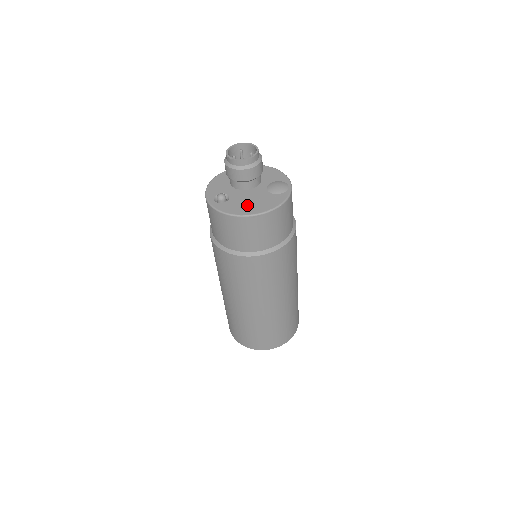
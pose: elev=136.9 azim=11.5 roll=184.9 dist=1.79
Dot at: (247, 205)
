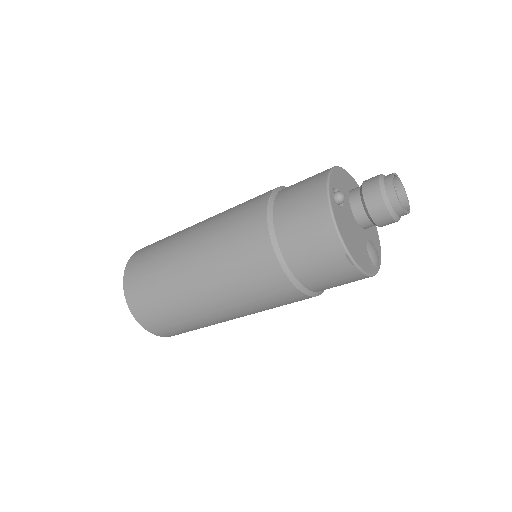
Dot at: (351, 237)
